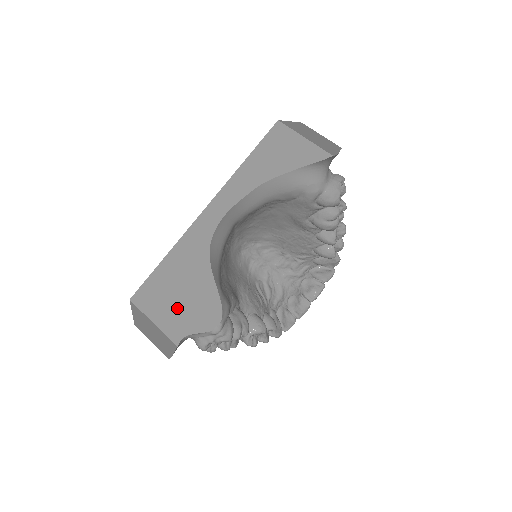
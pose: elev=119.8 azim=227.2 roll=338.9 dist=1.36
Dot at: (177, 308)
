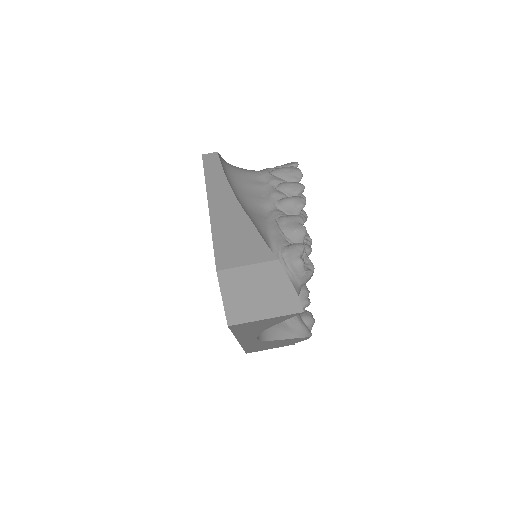
Dot at: (278, 345)
